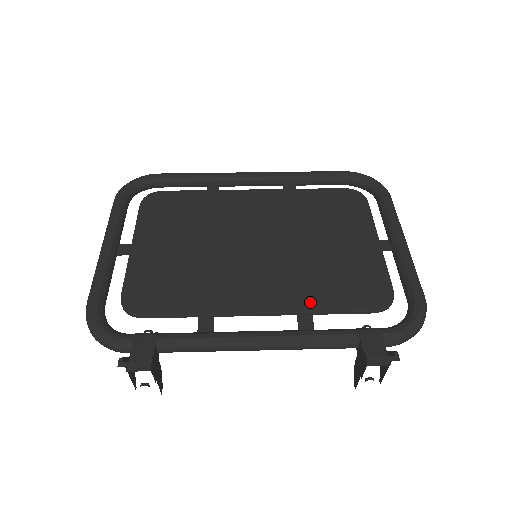
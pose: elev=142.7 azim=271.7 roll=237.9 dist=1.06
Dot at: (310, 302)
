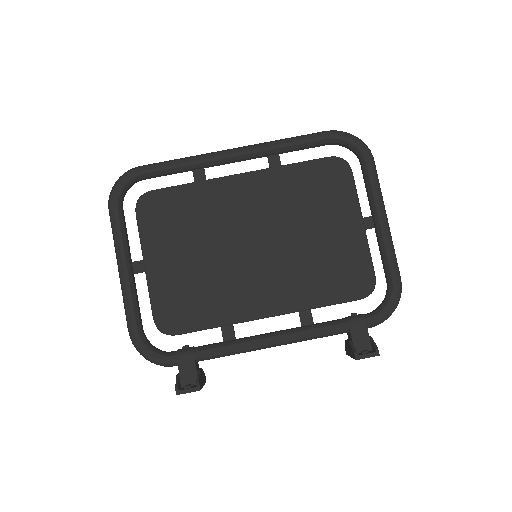
Dot at: (308, 300)
